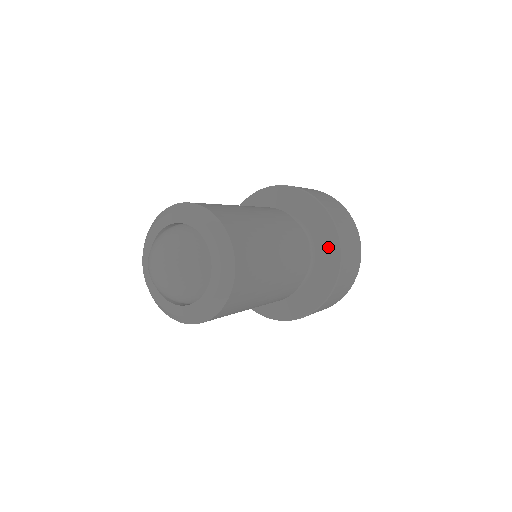
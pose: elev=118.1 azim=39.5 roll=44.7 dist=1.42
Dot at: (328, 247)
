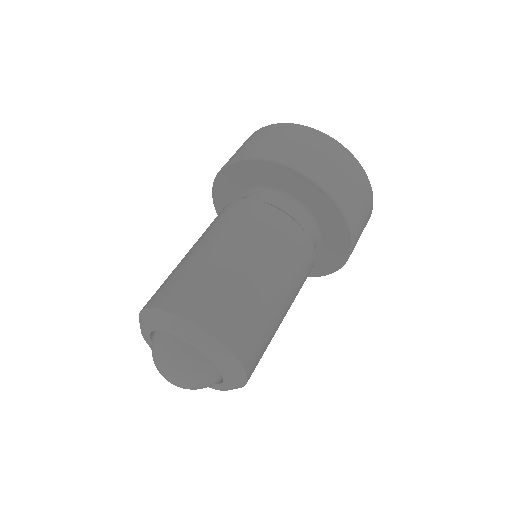
Dot at: (317, 201)
